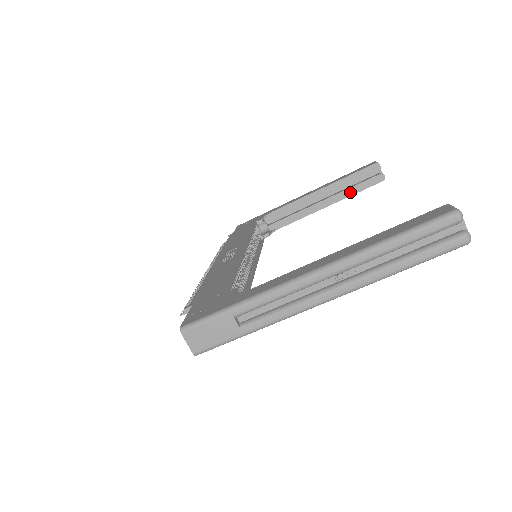
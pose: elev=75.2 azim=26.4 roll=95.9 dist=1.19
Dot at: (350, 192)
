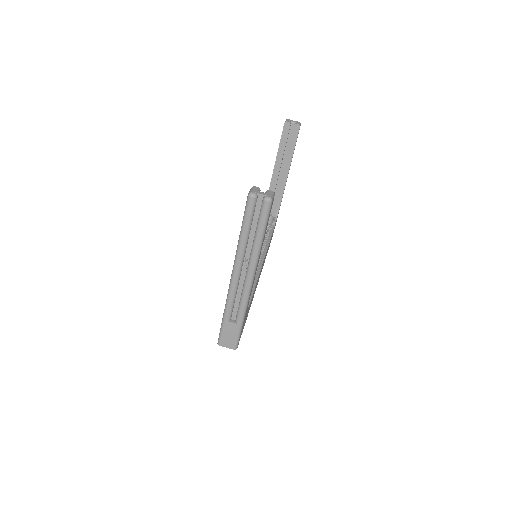
Dot at: (290, 153)
